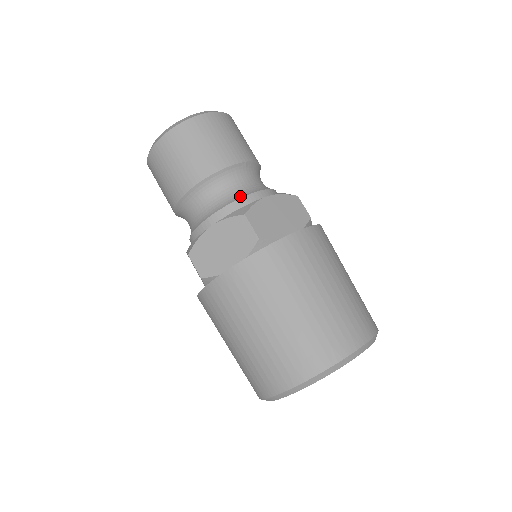
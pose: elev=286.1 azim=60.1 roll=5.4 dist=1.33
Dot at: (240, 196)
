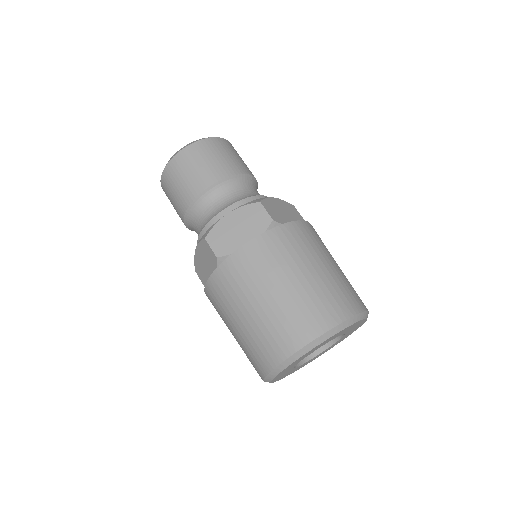
Dot at: (250, 196)
